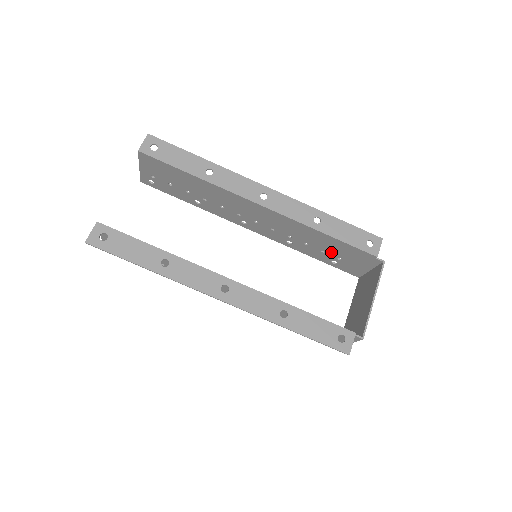
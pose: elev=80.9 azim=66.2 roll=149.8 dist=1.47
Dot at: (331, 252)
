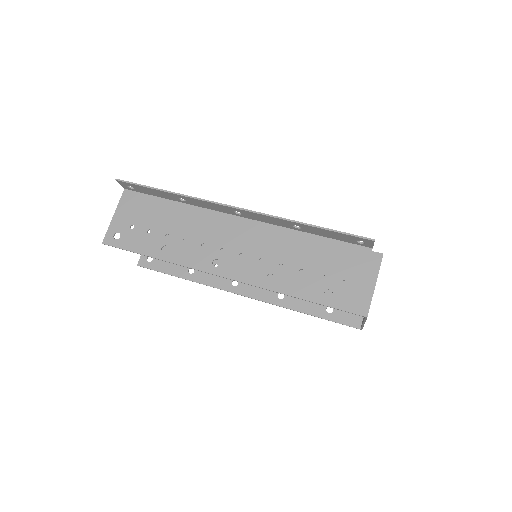
Dot at: occluded
